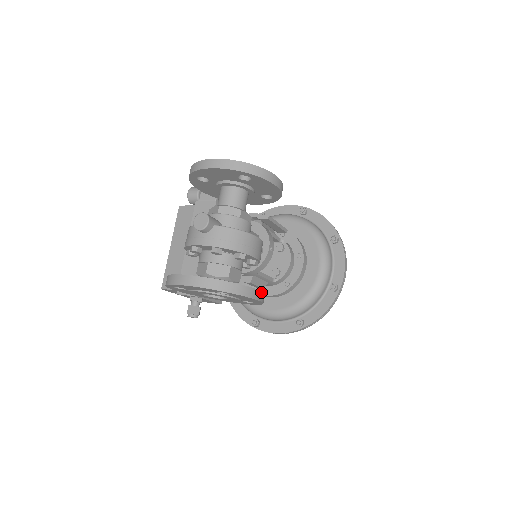
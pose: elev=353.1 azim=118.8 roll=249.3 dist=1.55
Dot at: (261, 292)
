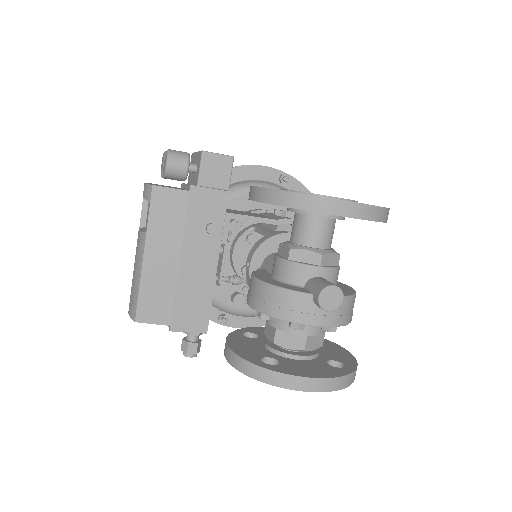
Dot at: (346, 351)
